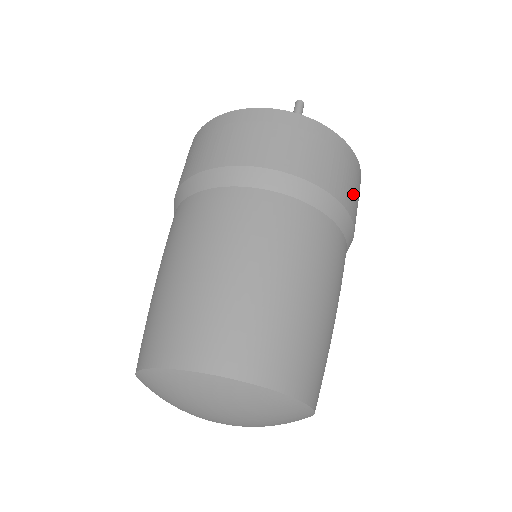
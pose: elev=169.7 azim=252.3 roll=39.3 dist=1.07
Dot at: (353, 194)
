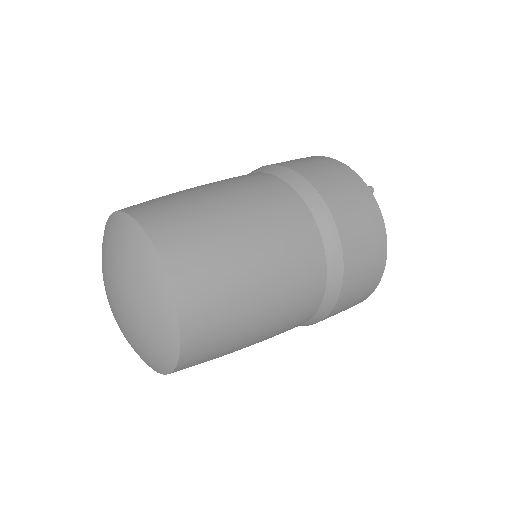
Dot at: (360, 244)
